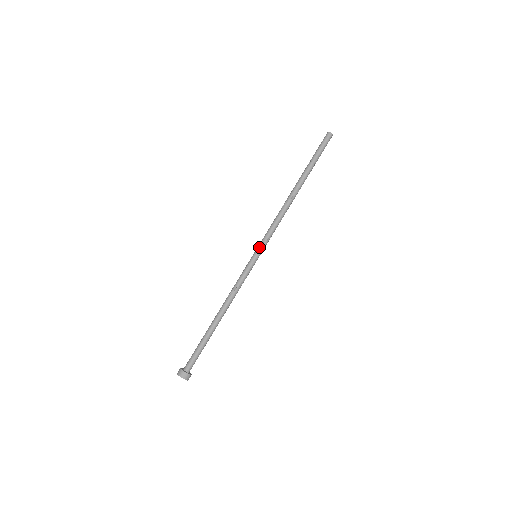
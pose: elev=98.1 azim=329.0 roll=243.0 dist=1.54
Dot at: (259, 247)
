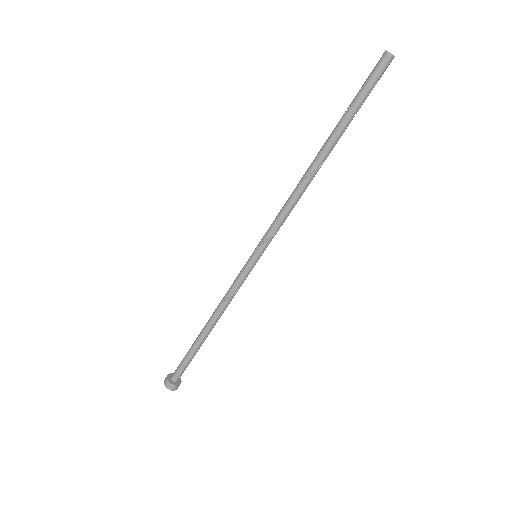
Dot at: (259, 246)
